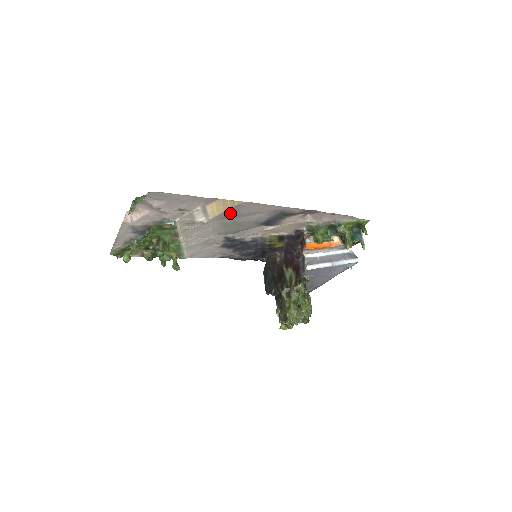
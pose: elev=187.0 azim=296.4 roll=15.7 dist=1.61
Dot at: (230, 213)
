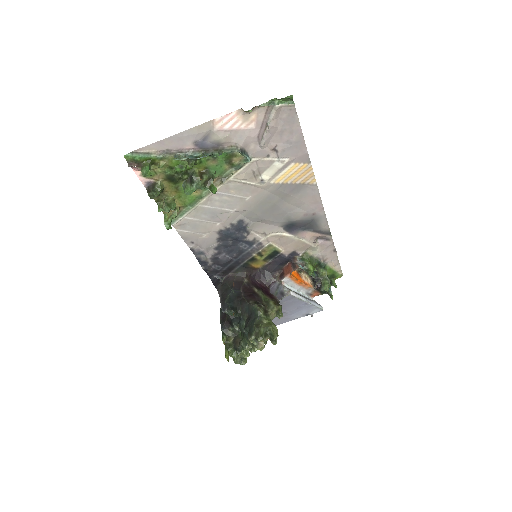
Dot at: (289, 189)
